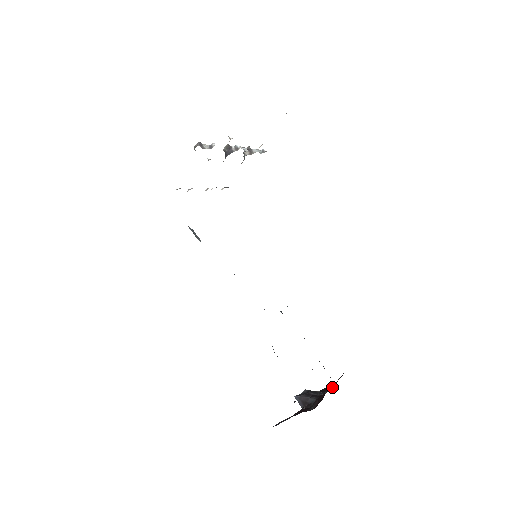
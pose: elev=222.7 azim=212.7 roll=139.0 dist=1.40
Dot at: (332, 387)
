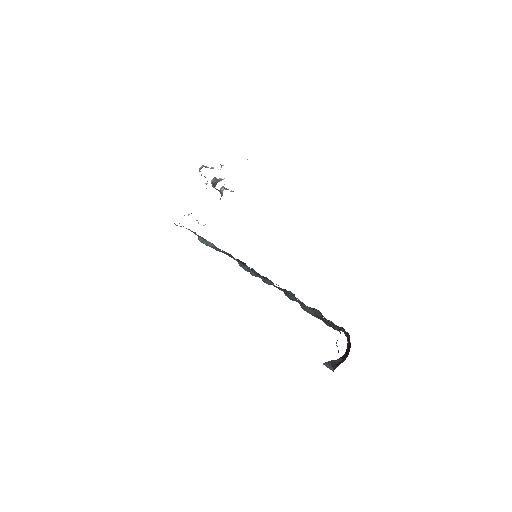
Dot at: occluded
